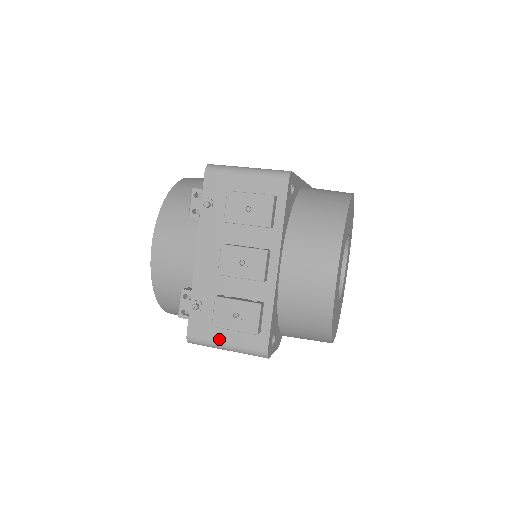
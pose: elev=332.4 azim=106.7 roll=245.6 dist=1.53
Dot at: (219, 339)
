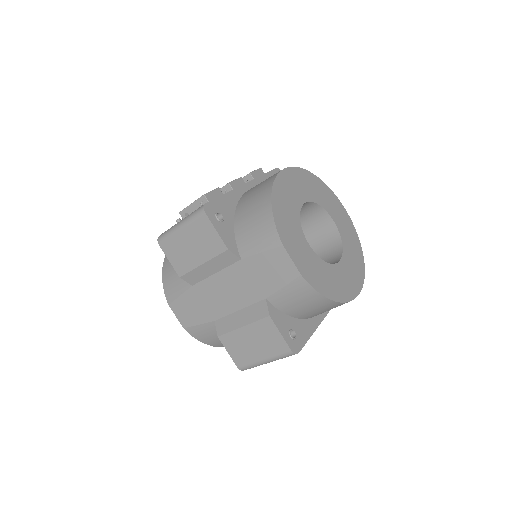
Dot at: occluded
